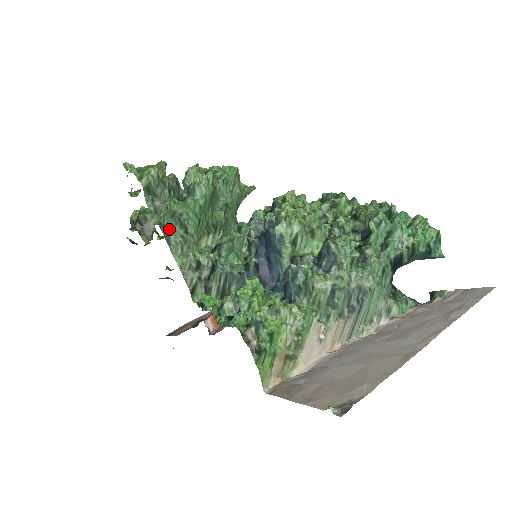
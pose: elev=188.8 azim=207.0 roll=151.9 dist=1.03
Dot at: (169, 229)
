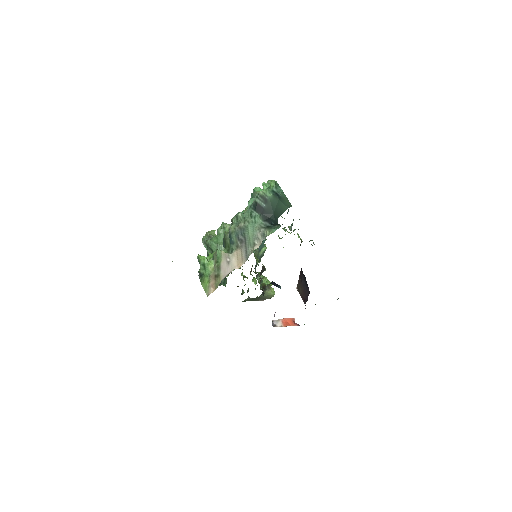
Dot at: (208, 254)
